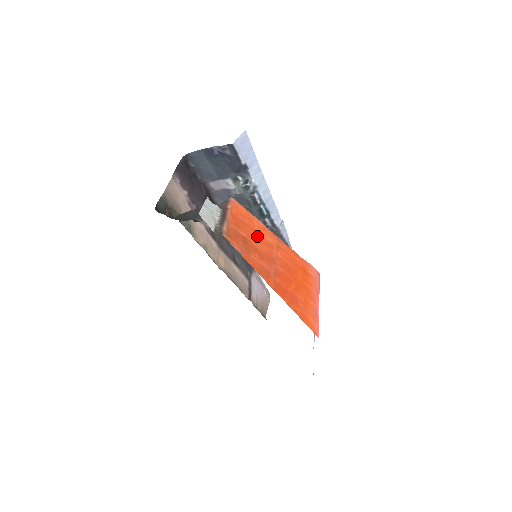
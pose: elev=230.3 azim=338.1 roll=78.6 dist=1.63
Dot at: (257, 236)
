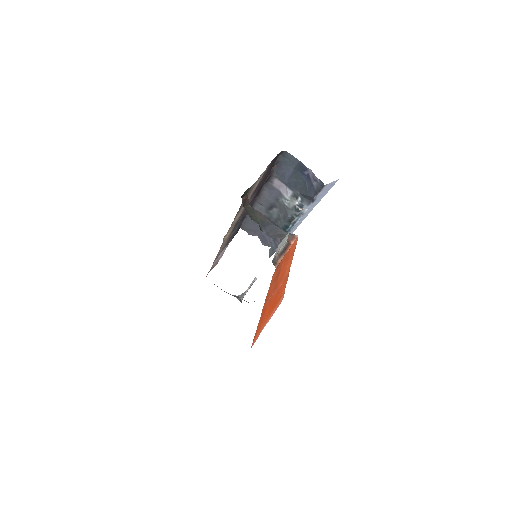
Dot at: (285, 269)
